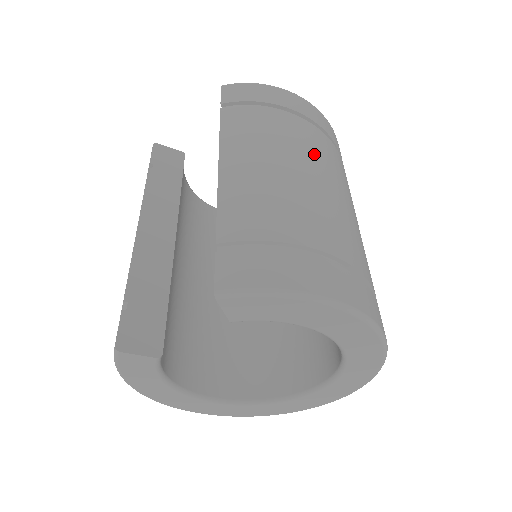
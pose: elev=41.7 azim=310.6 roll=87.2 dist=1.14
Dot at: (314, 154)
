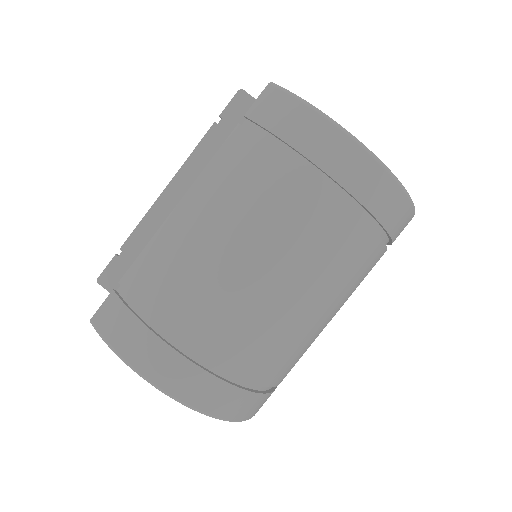
Dot at: (279, 232)
